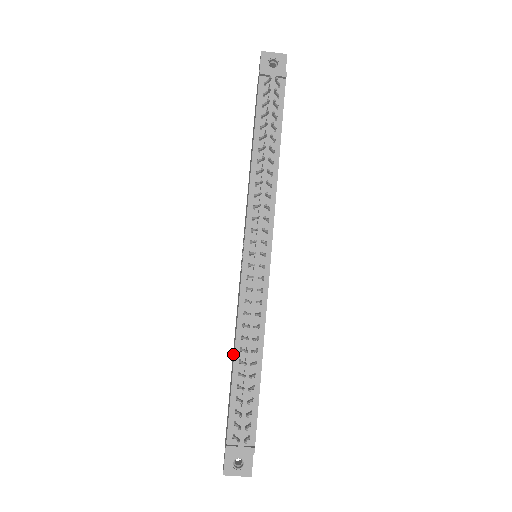
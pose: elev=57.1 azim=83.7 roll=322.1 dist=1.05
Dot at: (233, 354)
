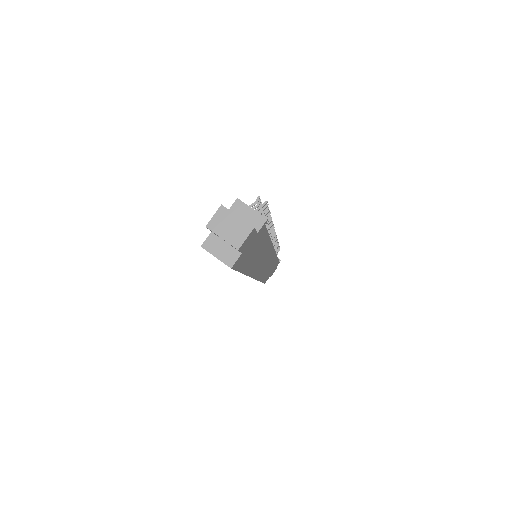
Dot at: occluded
